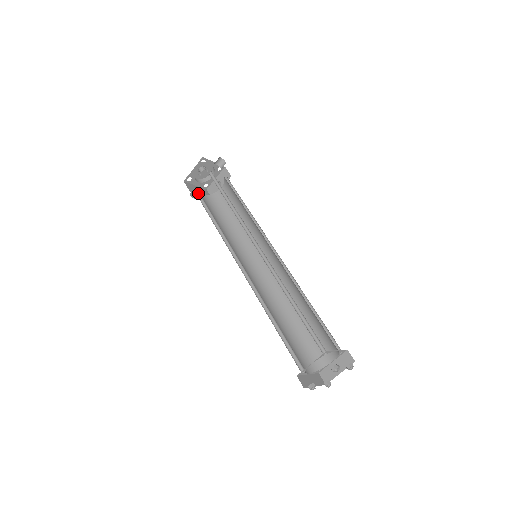
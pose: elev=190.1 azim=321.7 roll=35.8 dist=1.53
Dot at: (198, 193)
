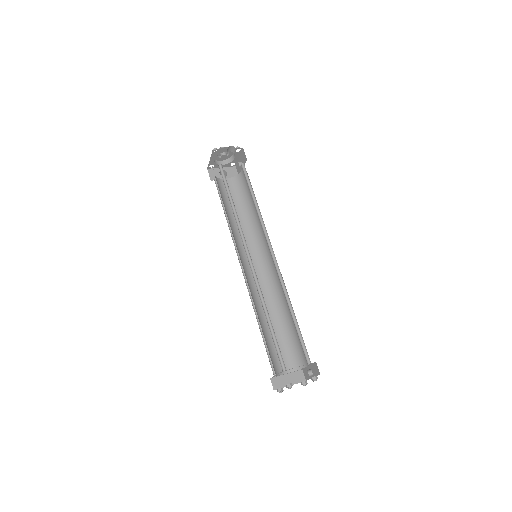
Dot at: (218, 182)
